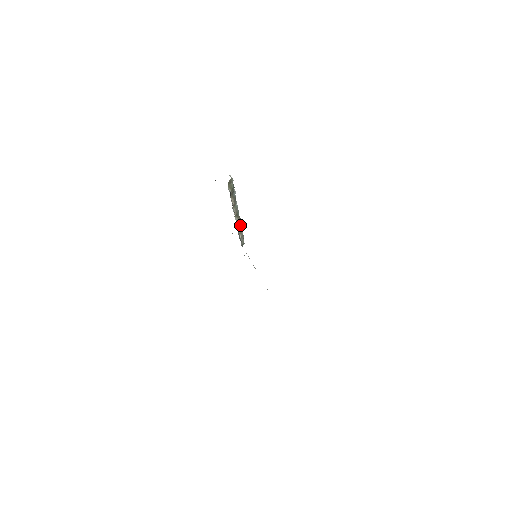
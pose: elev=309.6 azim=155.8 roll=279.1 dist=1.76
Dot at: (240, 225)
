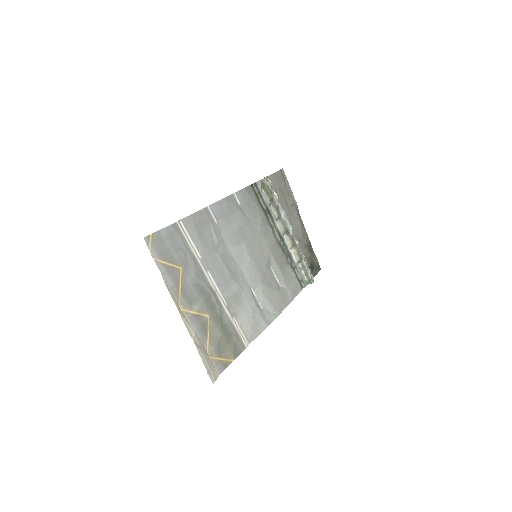
Dot at: (296, 249)
